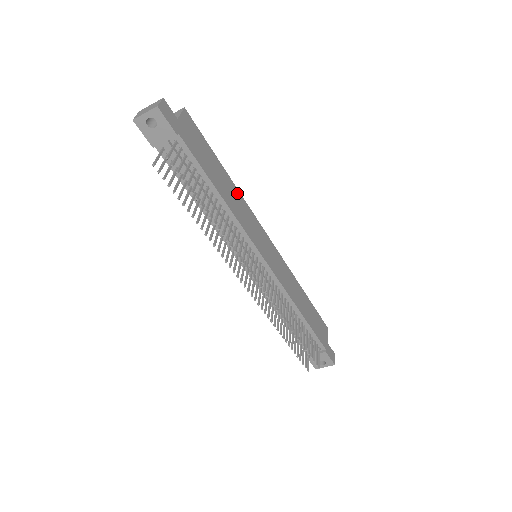
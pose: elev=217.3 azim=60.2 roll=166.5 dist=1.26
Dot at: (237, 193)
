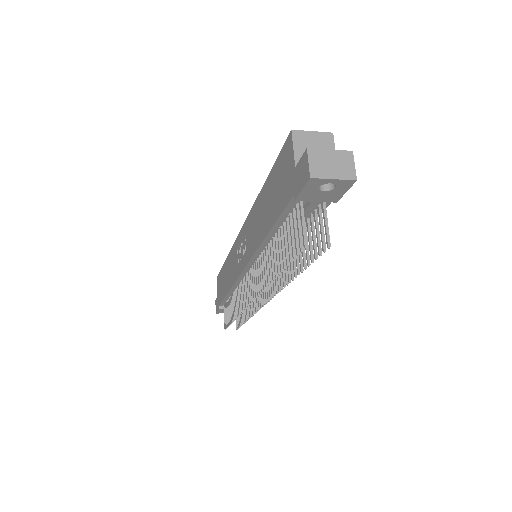
Dot at: occluded
